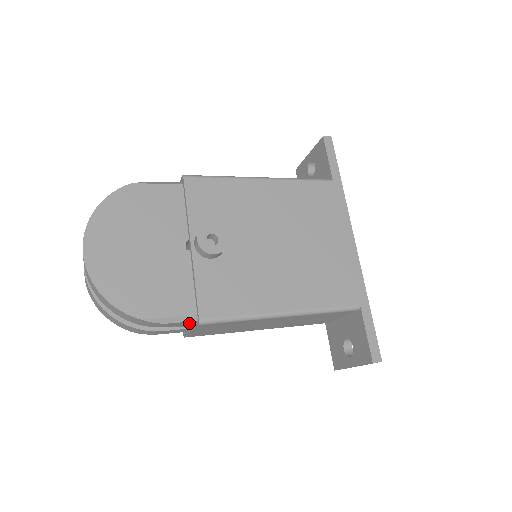
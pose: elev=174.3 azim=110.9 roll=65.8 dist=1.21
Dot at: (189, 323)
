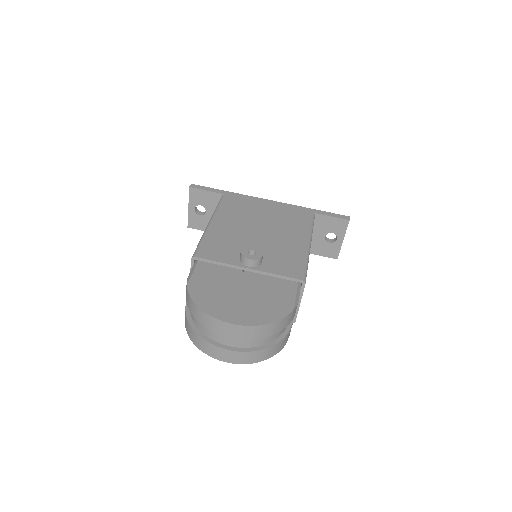
Dot at: occluded
